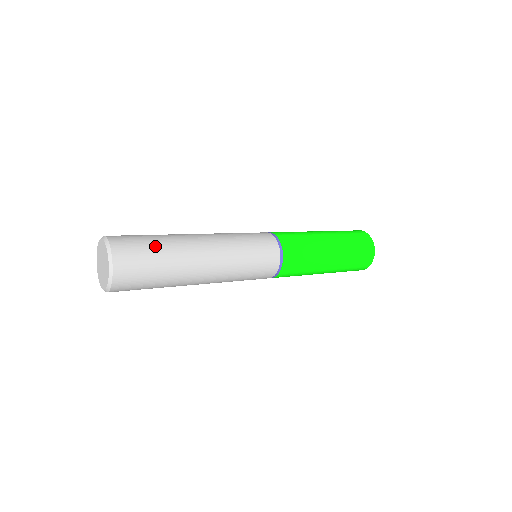
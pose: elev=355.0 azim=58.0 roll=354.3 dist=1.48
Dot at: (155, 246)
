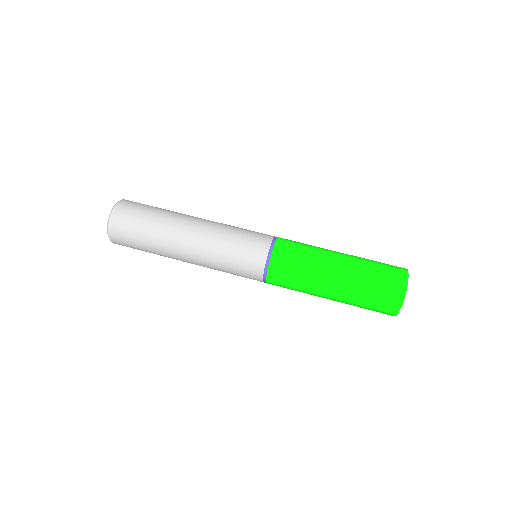
Dot at: (144, 227)
